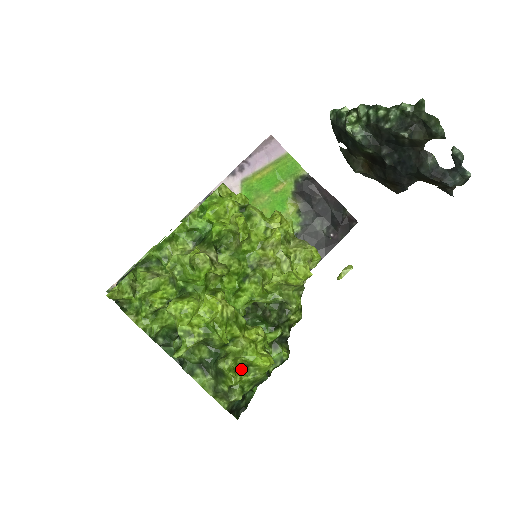
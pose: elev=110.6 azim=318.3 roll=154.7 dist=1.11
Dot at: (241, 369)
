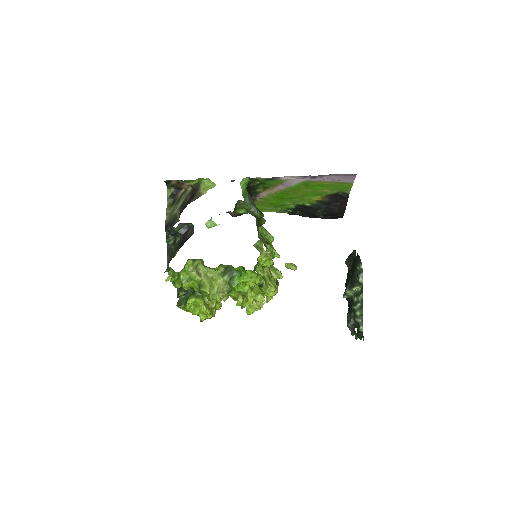
Dot at: occluded
